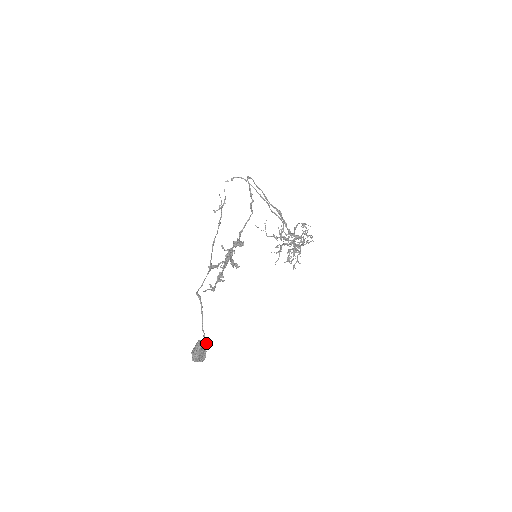
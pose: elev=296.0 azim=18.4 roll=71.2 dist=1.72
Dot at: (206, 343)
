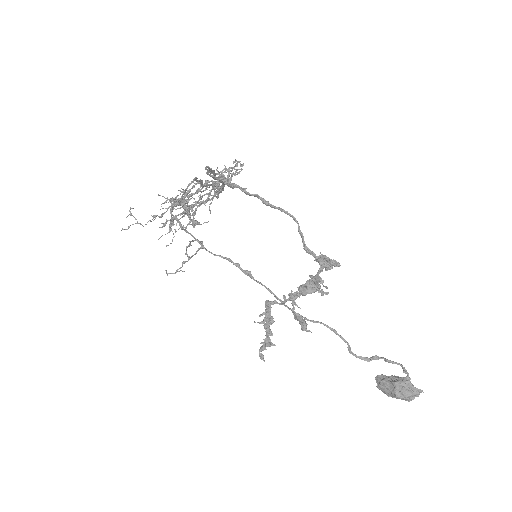
Dot at: (392, 376)
